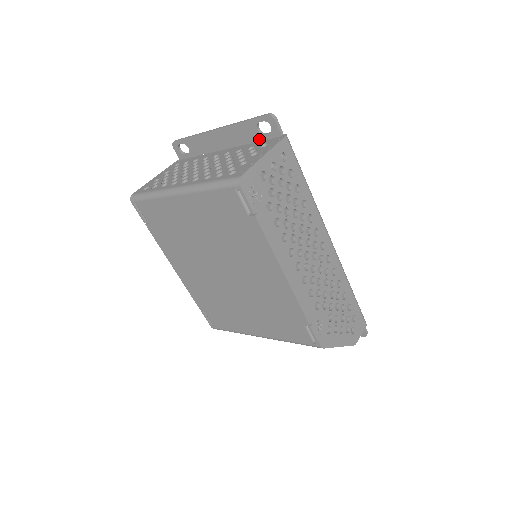
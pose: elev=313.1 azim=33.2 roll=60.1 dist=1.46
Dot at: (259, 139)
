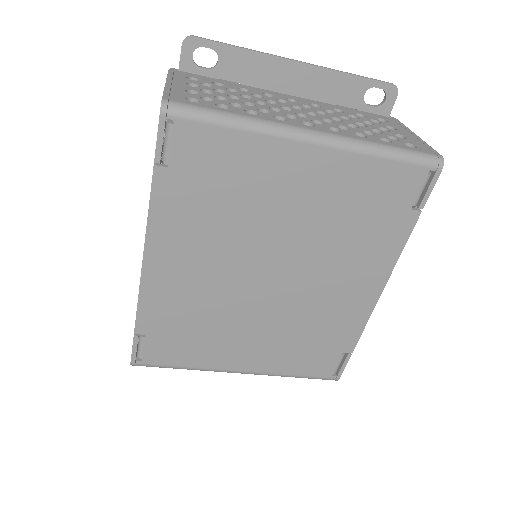
Dot at: (356, 106)
